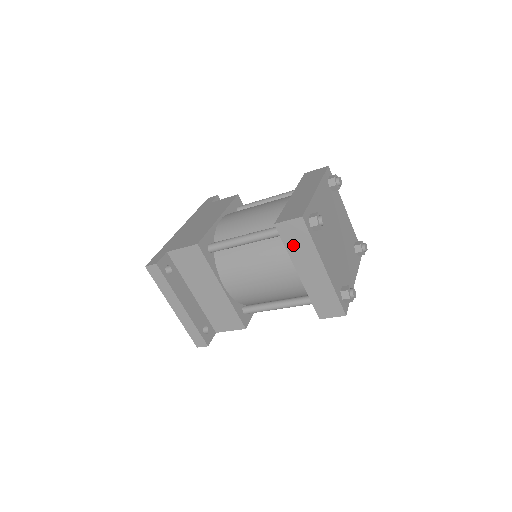
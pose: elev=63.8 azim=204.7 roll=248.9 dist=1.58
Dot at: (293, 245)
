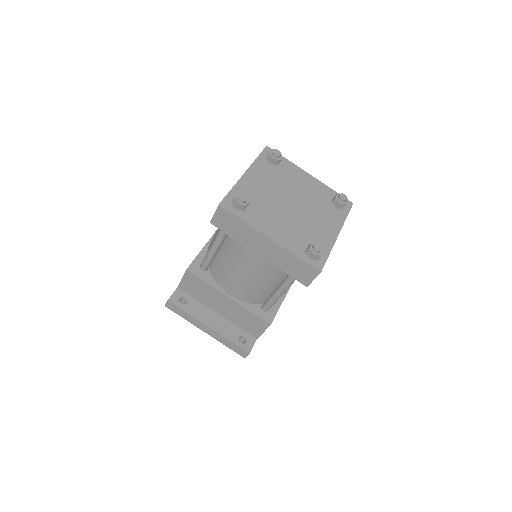
Dot at: (234, 232)
